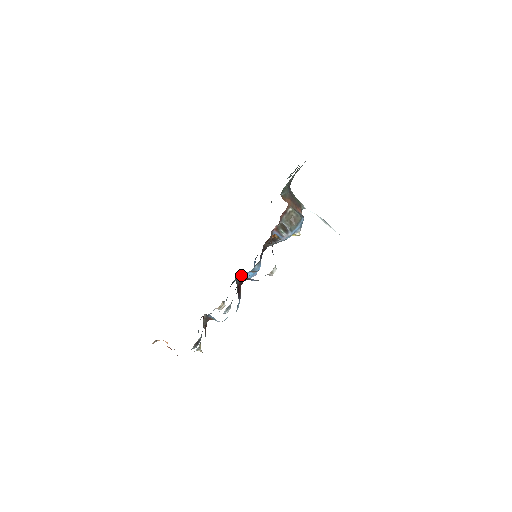
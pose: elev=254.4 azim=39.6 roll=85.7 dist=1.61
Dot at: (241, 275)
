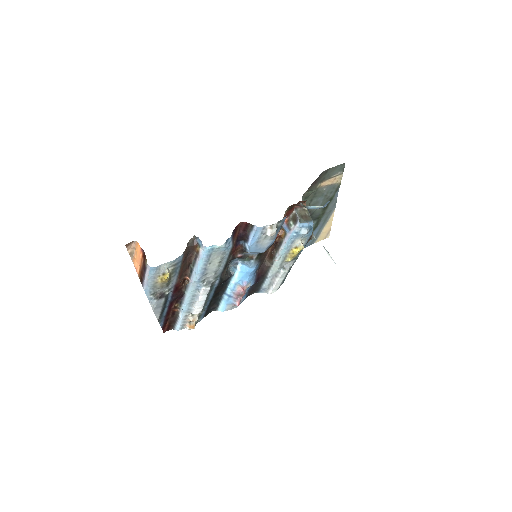
Dot at: (235, 265)
